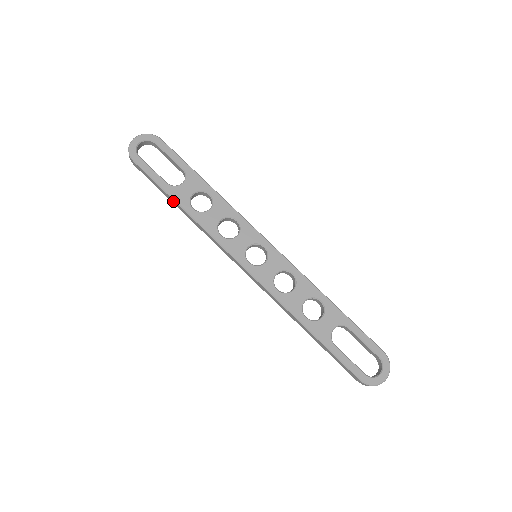
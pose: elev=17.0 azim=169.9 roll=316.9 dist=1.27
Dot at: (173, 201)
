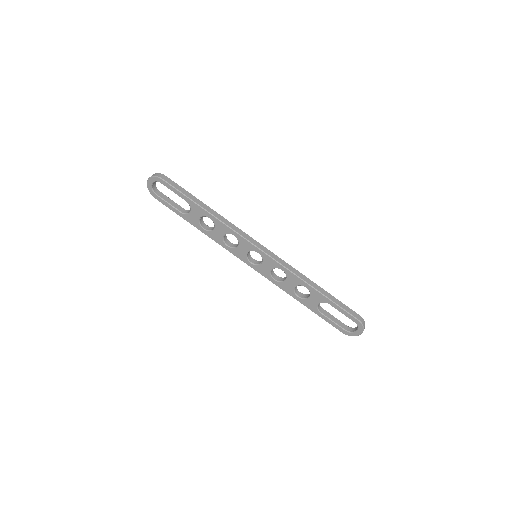
Dot at: (191, 222)
